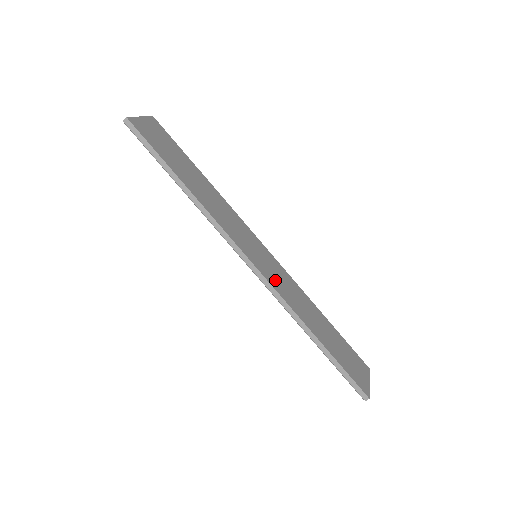
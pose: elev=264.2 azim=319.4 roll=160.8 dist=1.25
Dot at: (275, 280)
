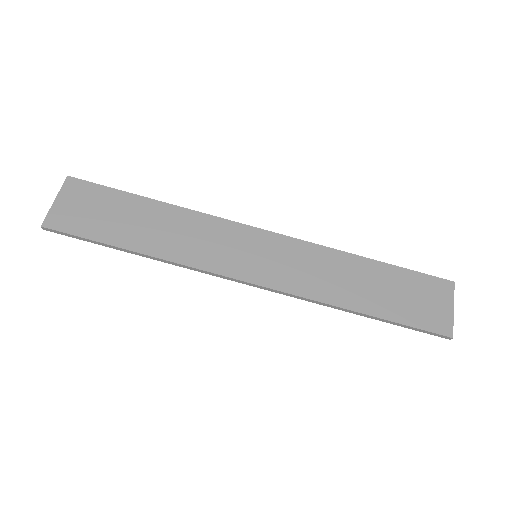
Dot at: (286, 276)
